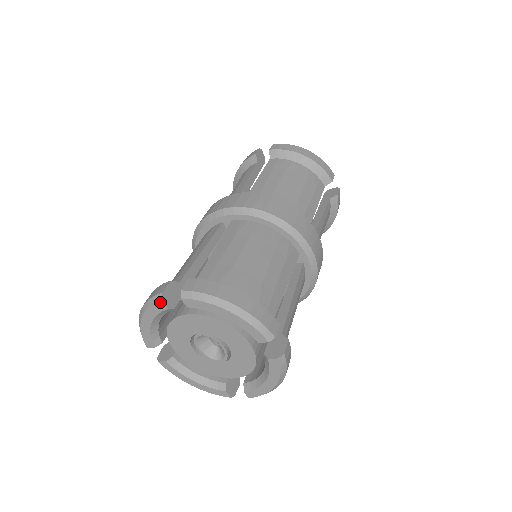
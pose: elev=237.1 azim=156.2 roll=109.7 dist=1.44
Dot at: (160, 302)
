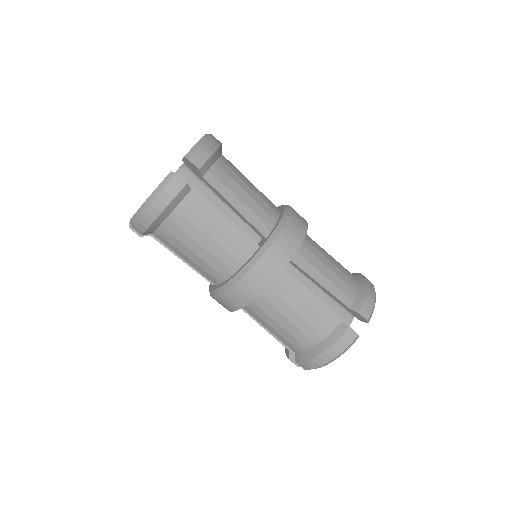
Dot at: occluded
